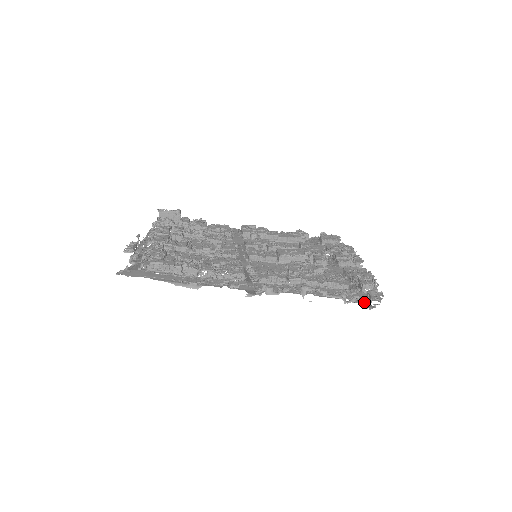
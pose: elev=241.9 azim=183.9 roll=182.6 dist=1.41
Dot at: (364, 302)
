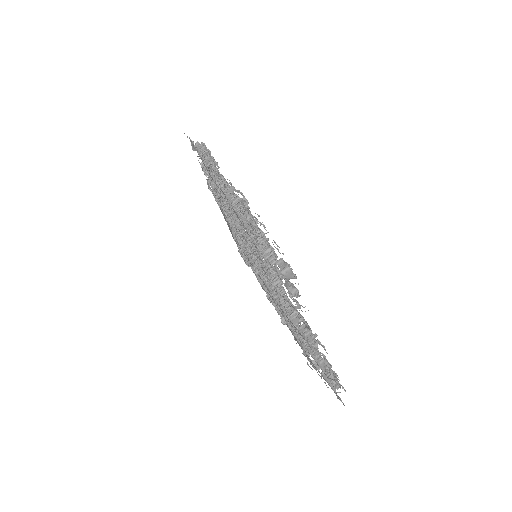
Dot at: occluded
